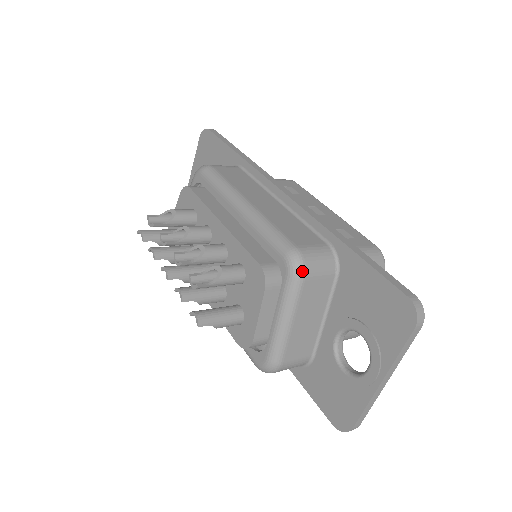
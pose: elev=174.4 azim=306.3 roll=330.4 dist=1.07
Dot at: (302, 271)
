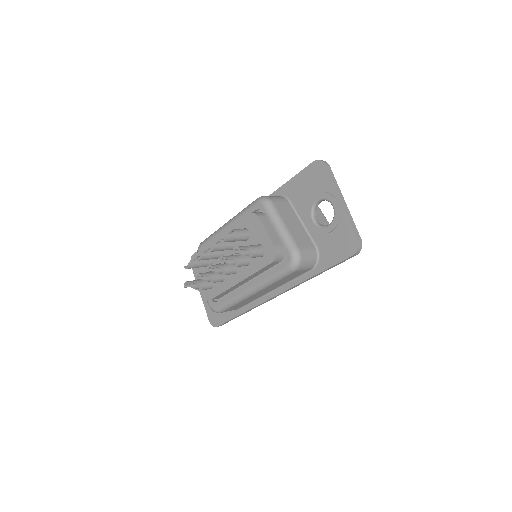
Dot at: (268, 199)
